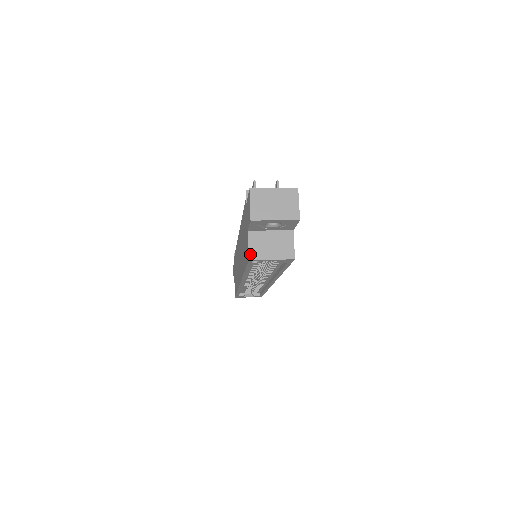
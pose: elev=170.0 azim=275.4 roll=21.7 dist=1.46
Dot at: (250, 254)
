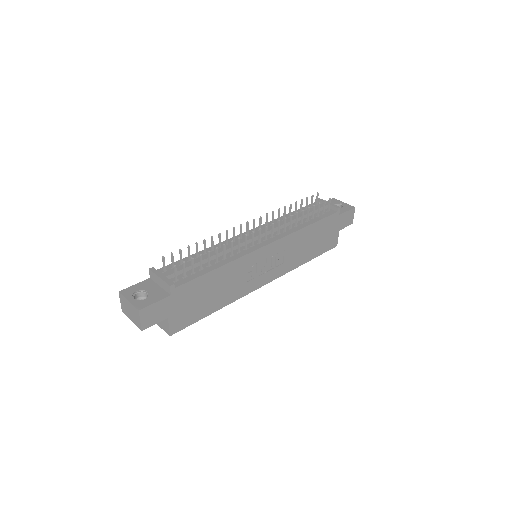
Dot at: occluded
